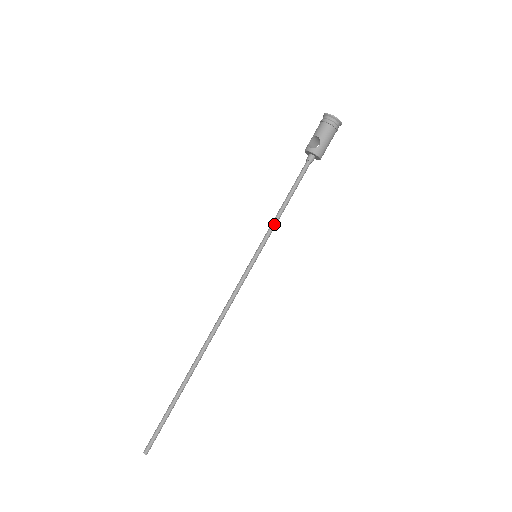
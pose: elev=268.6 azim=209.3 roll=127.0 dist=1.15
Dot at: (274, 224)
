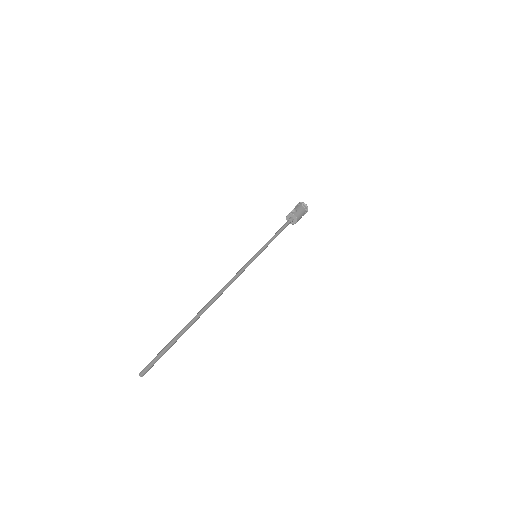
Dot at: (269, 242)
